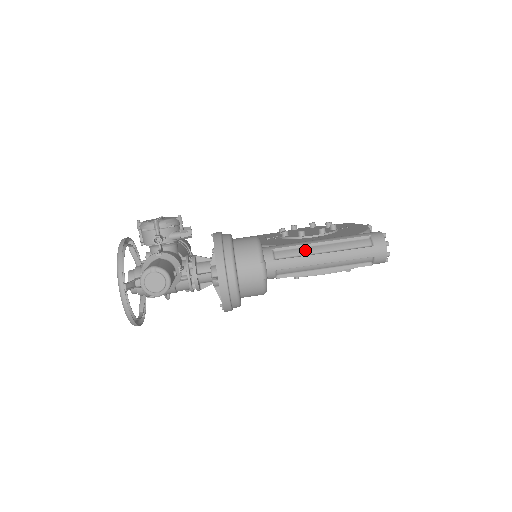
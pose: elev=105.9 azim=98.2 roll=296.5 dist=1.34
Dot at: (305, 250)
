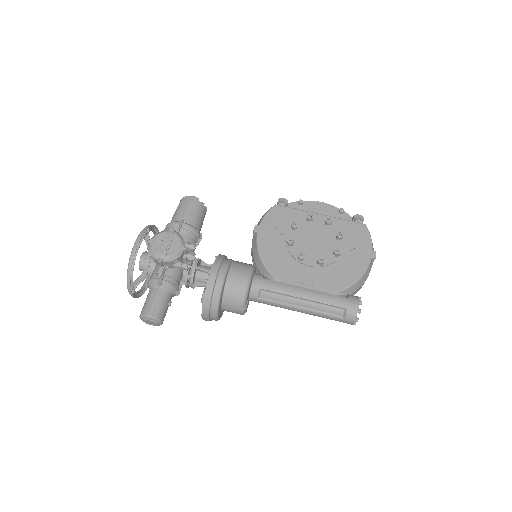
Dot at: (286, 299)
